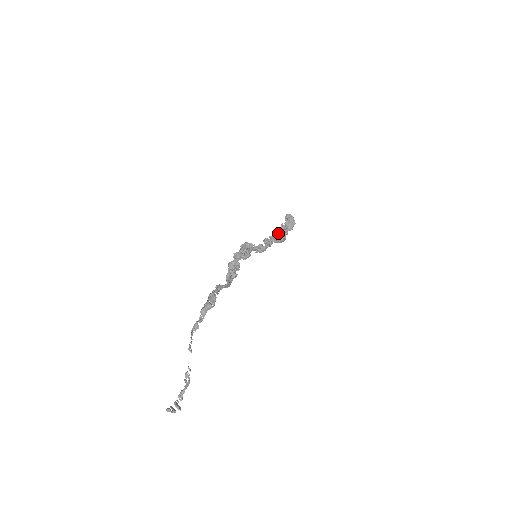
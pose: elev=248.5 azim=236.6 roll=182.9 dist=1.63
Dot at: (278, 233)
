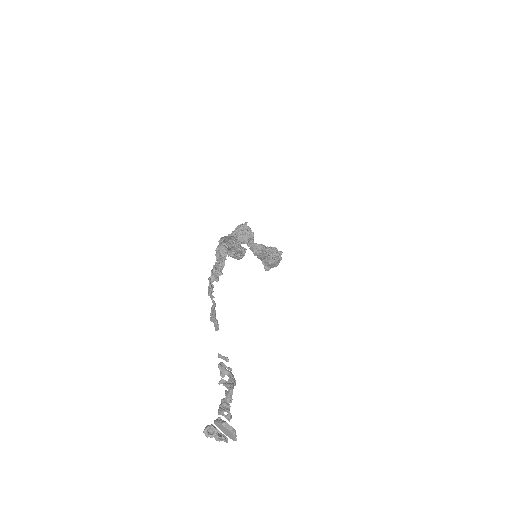
Dot at: occluded
